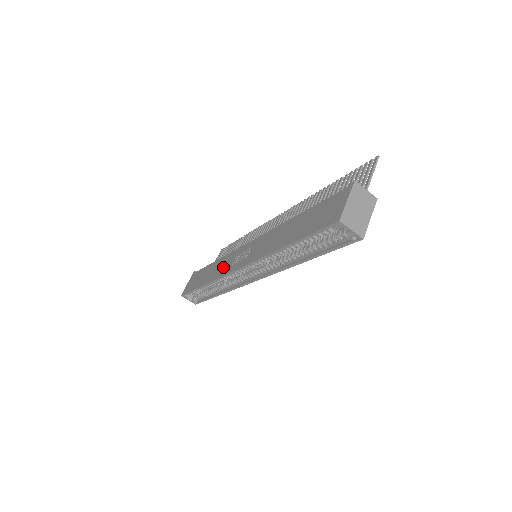
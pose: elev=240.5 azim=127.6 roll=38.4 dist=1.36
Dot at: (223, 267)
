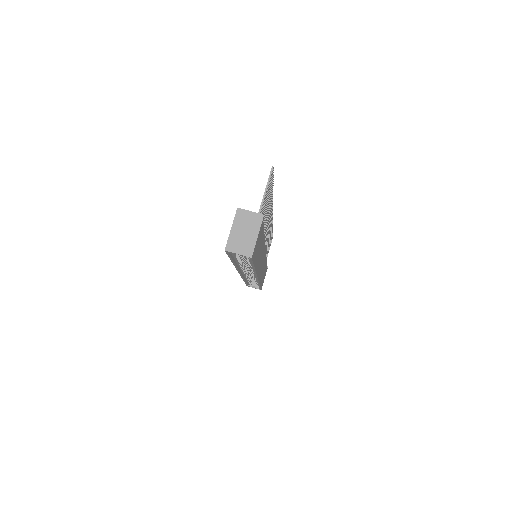
Dot at: occluded
